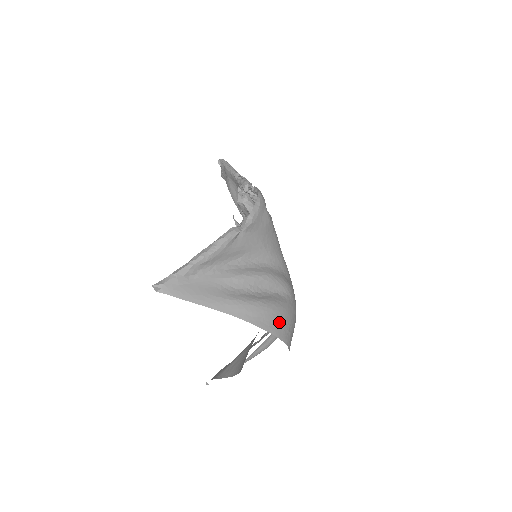
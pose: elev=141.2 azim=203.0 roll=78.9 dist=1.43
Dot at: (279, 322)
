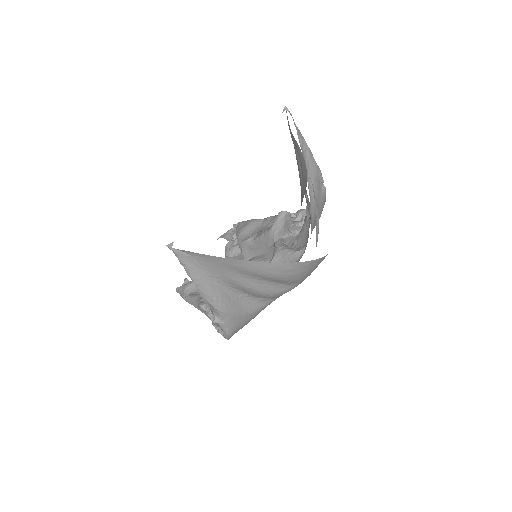
Dot at: occluded
